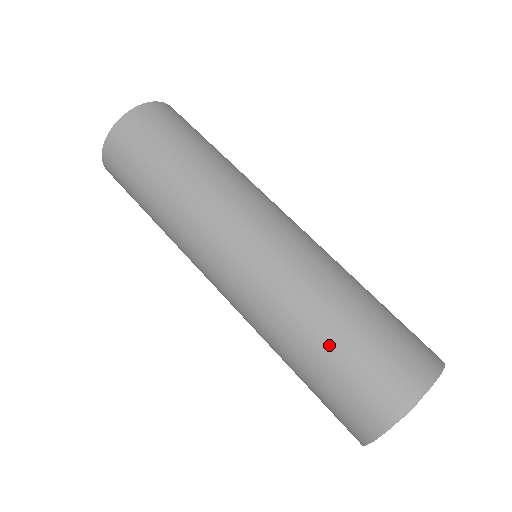
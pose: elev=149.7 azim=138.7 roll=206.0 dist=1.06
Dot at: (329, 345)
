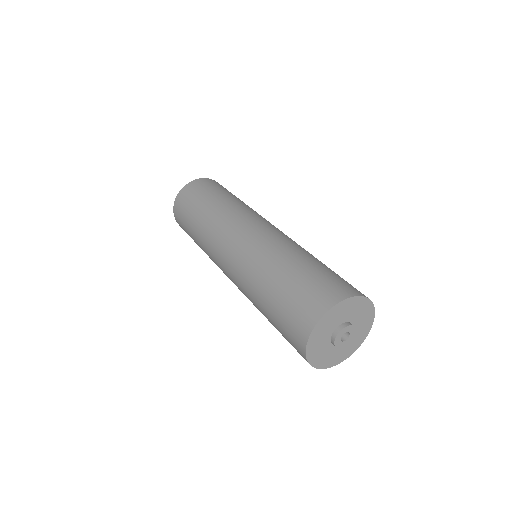
Dot at: (277, 287)
